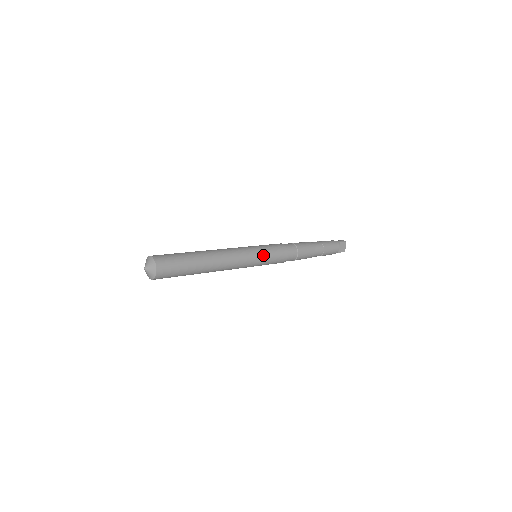
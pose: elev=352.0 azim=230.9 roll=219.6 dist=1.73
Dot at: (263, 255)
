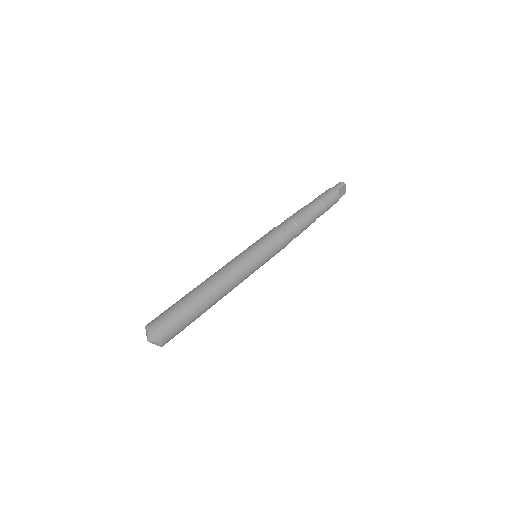
Dot at: (264, 257)
